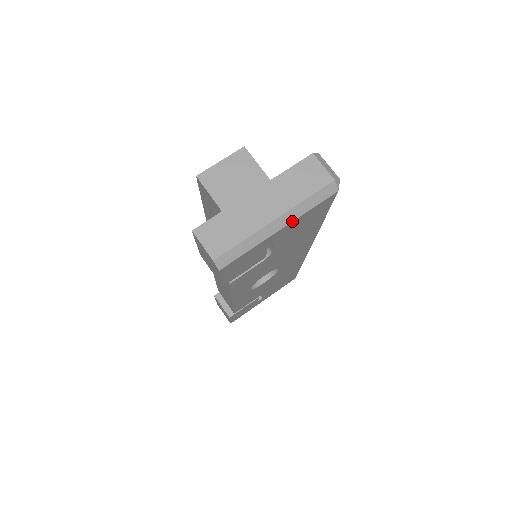
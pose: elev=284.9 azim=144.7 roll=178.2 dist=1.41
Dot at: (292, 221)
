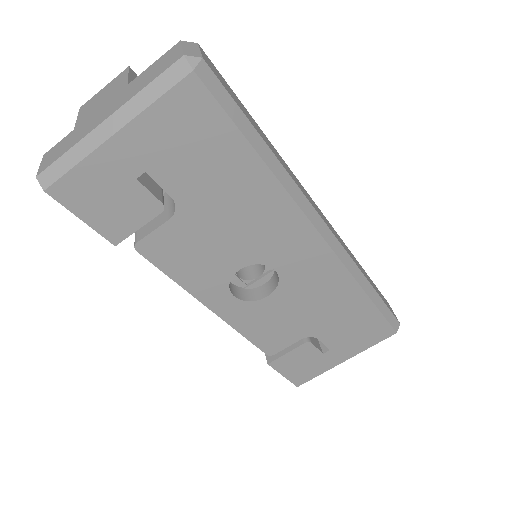
Dot at: (129, 121)
